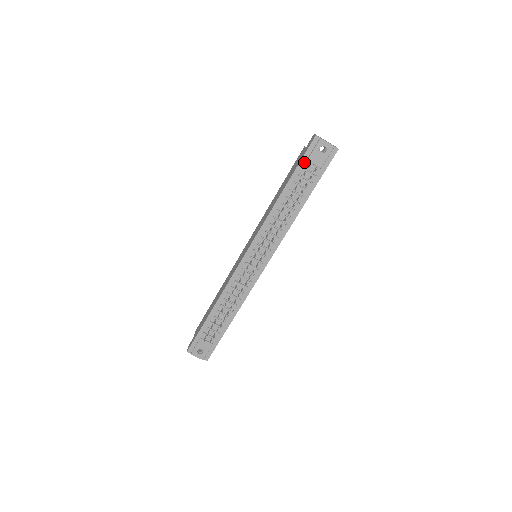
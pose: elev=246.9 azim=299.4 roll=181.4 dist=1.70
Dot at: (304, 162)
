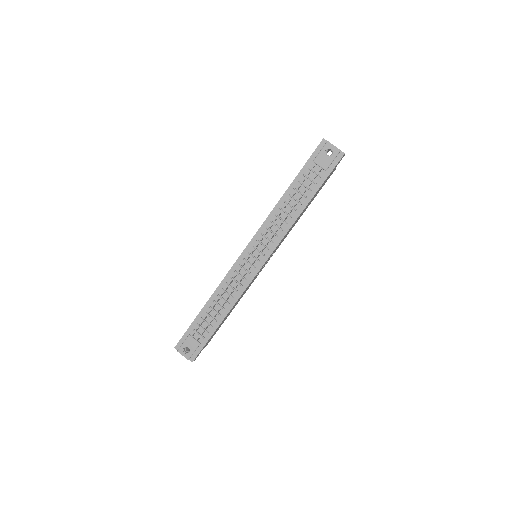
Dot at: (310, 163)
